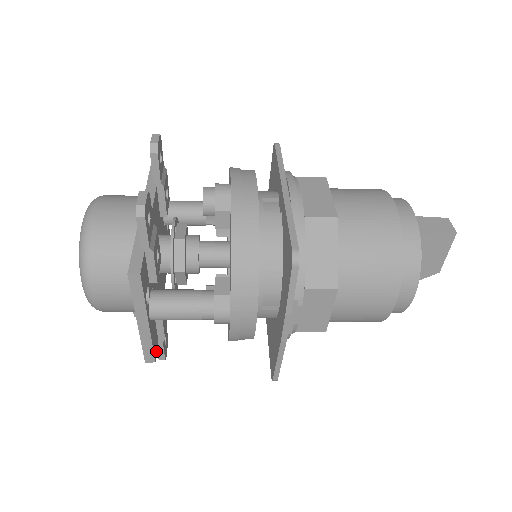
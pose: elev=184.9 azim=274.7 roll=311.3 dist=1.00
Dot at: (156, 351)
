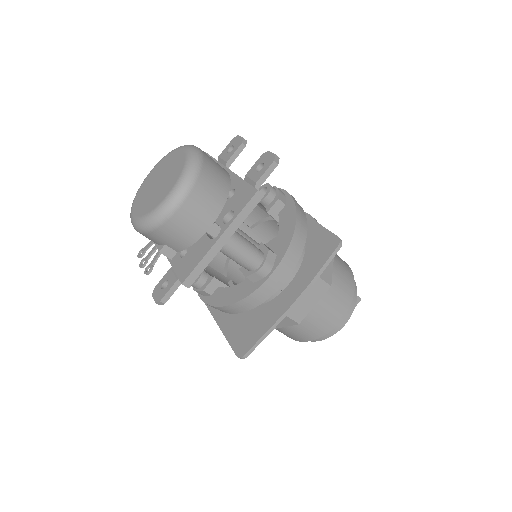
Dot at: occluded
